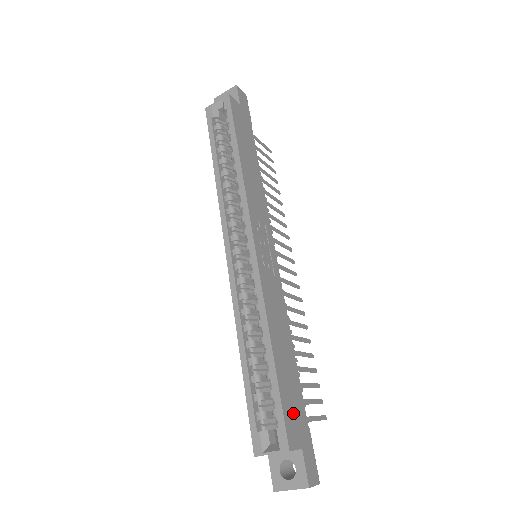
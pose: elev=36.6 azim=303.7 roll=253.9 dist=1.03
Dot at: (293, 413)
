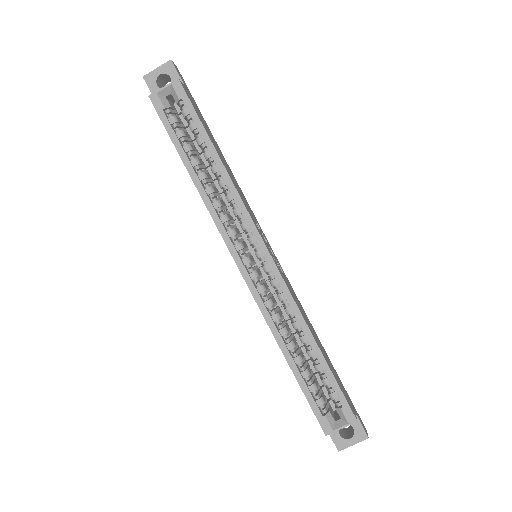
Dot at: (342, 389)
